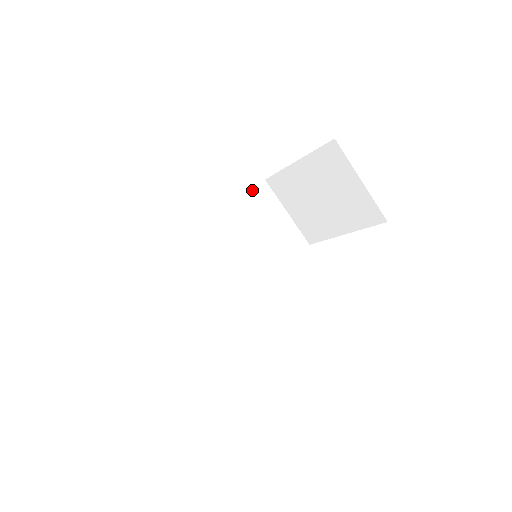
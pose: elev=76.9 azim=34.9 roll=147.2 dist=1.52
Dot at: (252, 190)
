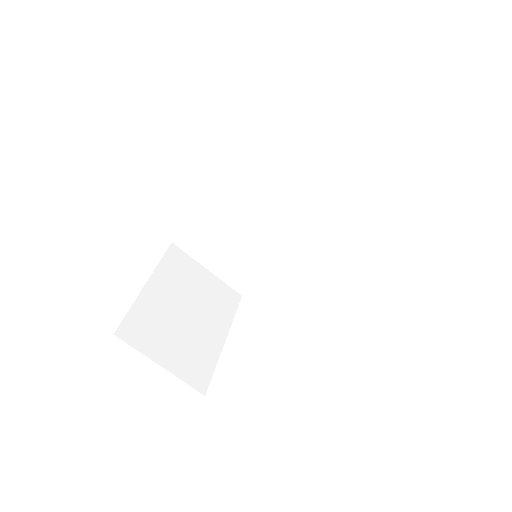
Dot at: (295, 114)
